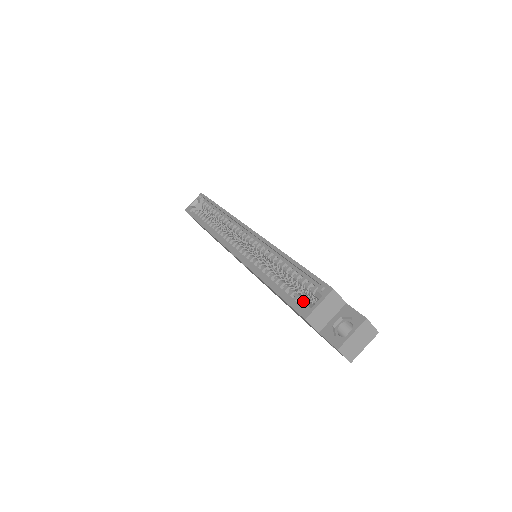
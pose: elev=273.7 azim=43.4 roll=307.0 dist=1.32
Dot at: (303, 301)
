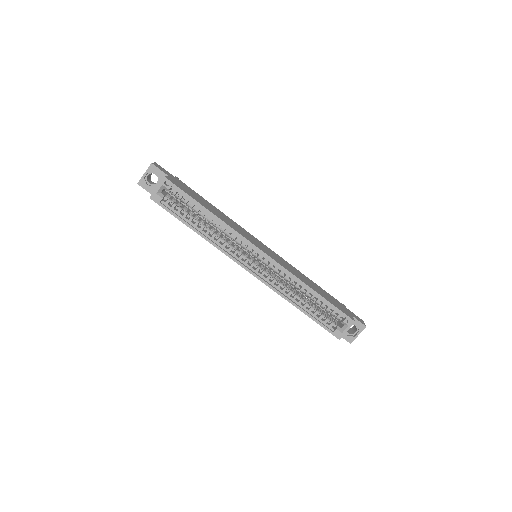
Dot at: (333, 325)
